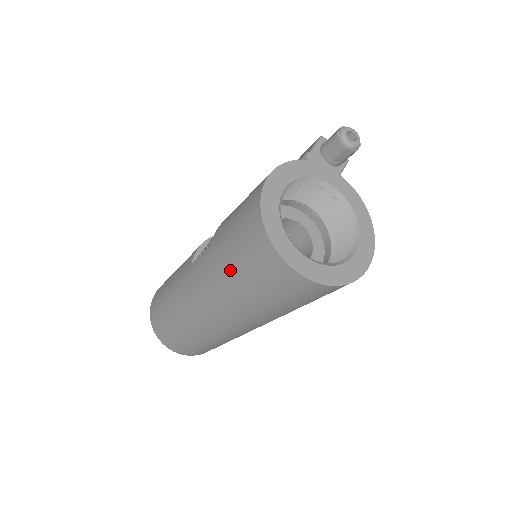
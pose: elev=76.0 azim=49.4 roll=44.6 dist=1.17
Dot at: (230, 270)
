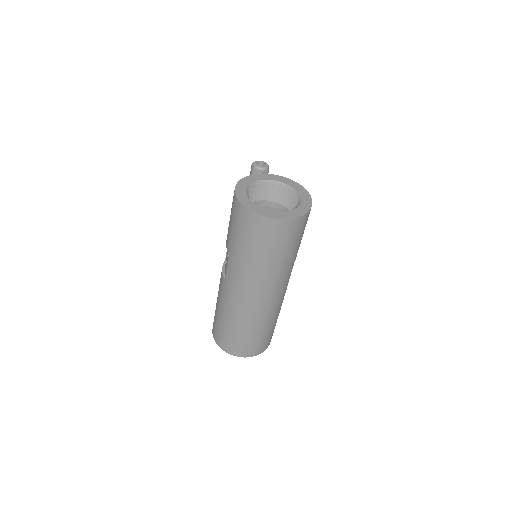
Dot at: (248, 252)
